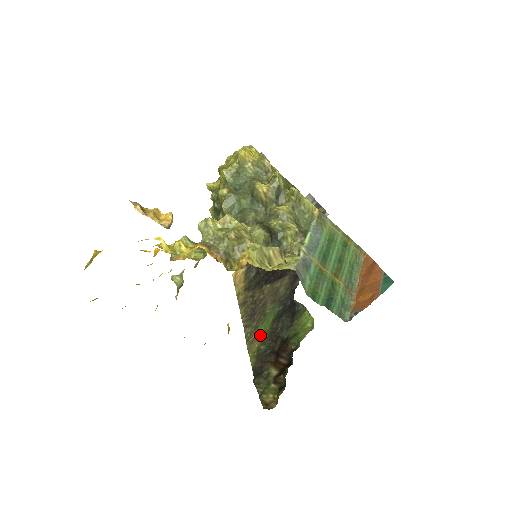
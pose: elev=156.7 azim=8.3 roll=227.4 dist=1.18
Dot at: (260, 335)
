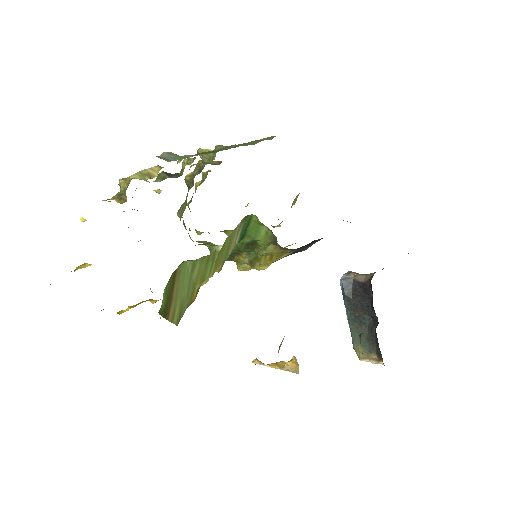
Dot at: occluded
